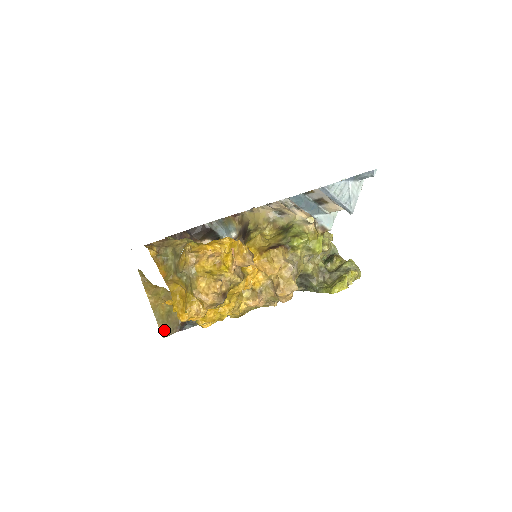
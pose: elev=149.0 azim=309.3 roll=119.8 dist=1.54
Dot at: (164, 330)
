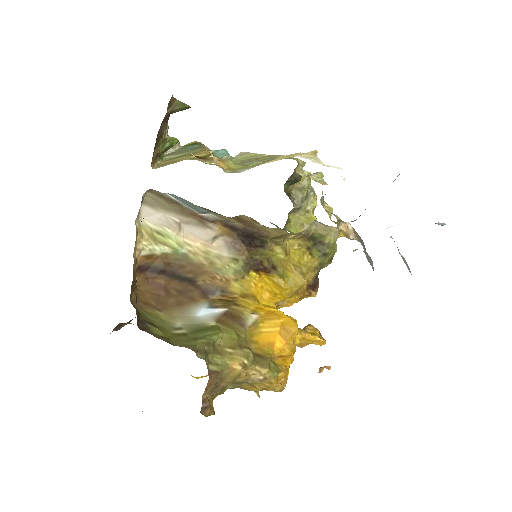
Dot at: occluded
